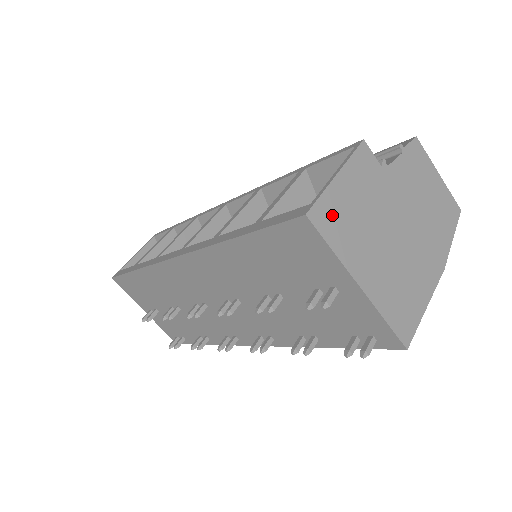
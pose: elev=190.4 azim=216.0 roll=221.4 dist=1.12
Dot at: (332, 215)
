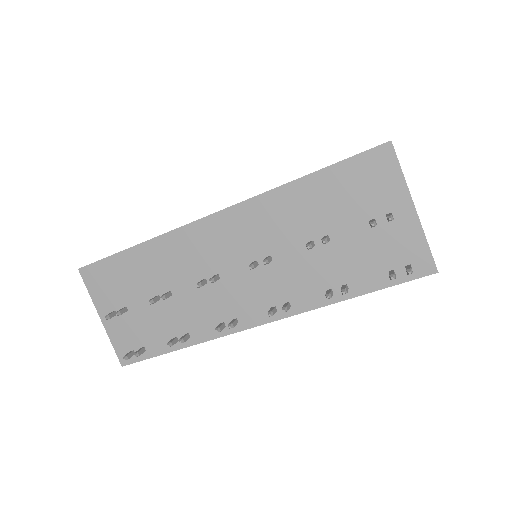
Dot at: occluded
